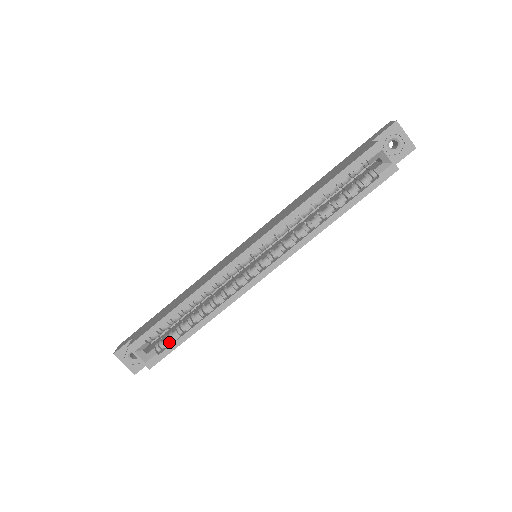
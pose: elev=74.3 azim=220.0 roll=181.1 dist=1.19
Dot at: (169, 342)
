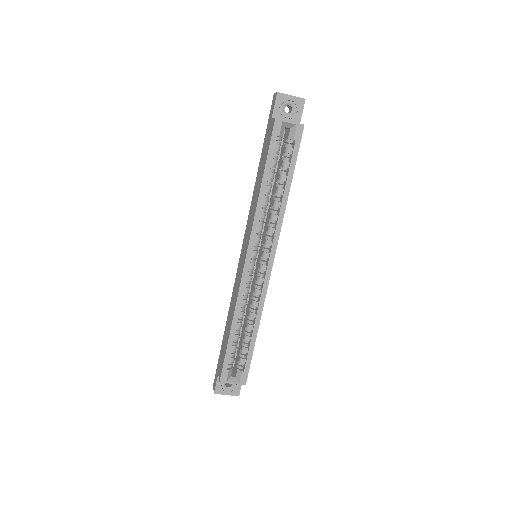
Dot at: (244, 358)
